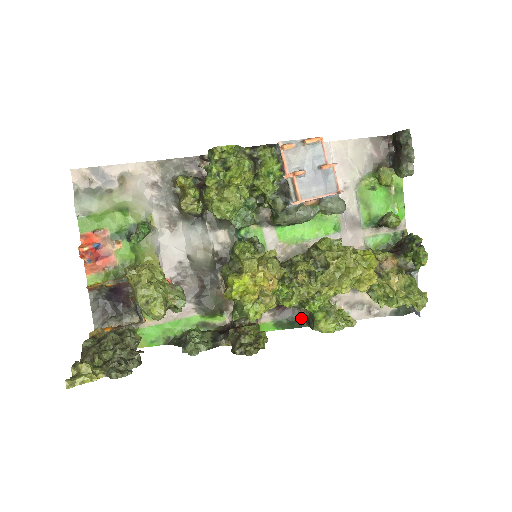
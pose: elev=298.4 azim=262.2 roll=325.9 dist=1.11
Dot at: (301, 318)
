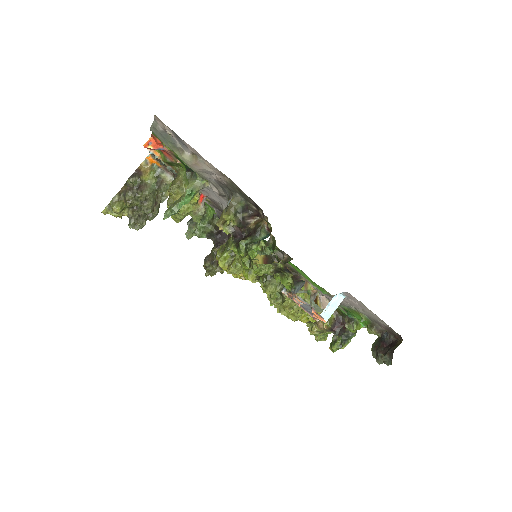
Dot at: occluded
